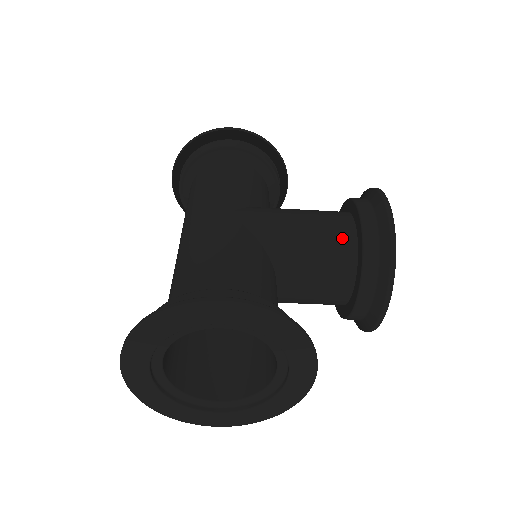
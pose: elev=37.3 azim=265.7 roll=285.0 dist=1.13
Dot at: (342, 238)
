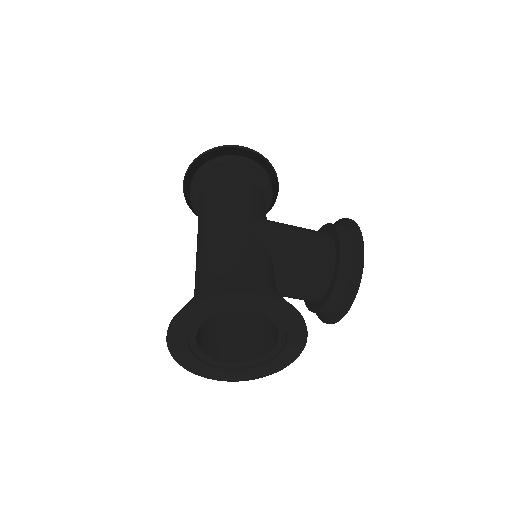
Dot at: (325, 254)
